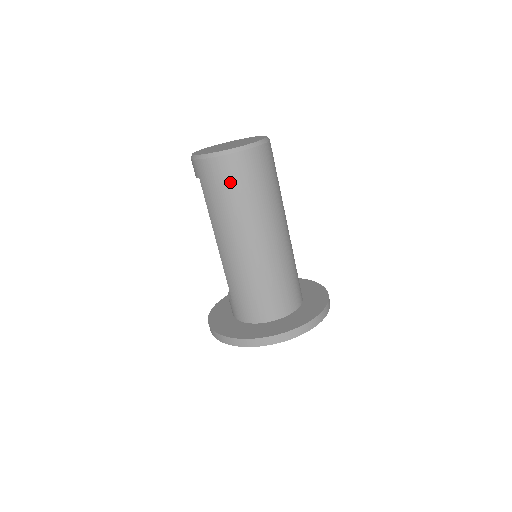
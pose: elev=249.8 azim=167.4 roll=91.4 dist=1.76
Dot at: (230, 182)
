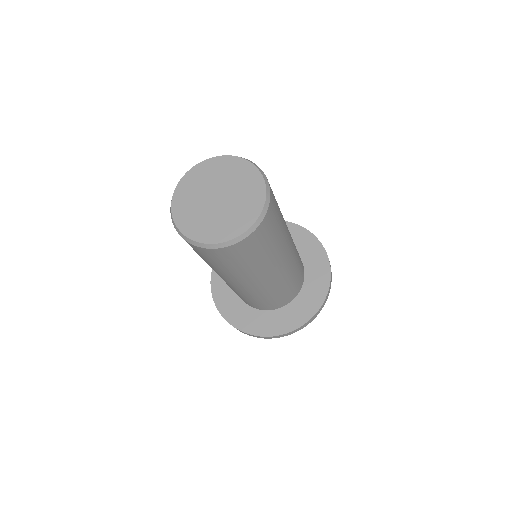
Dot at: (198, 253)
